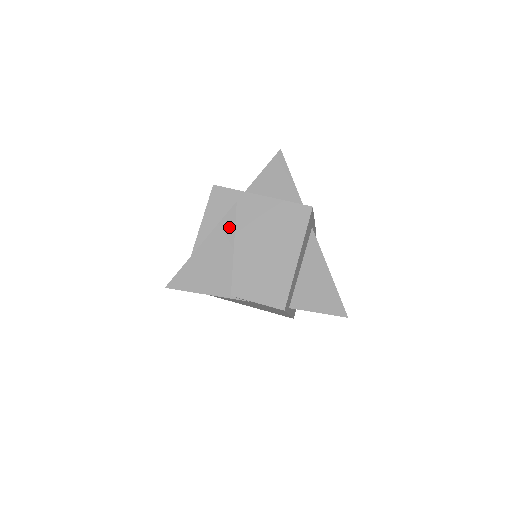
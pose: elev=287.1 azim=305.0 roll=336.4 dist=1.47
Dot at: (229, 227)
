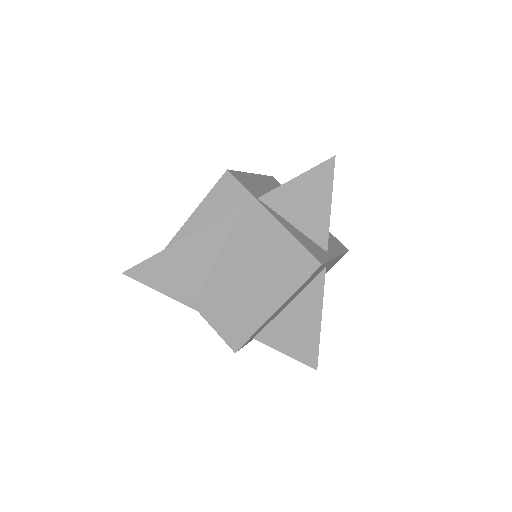
Dot at: (220, 233)
